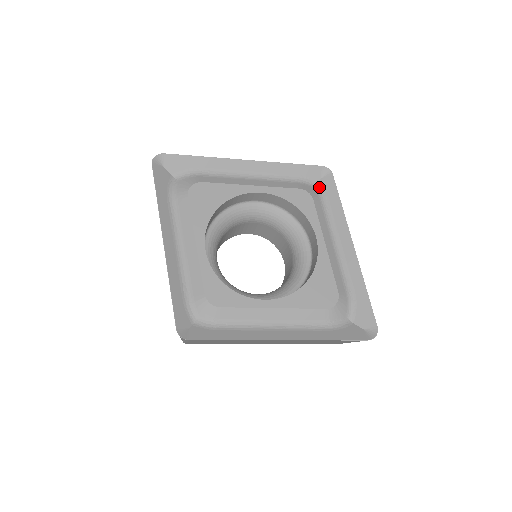
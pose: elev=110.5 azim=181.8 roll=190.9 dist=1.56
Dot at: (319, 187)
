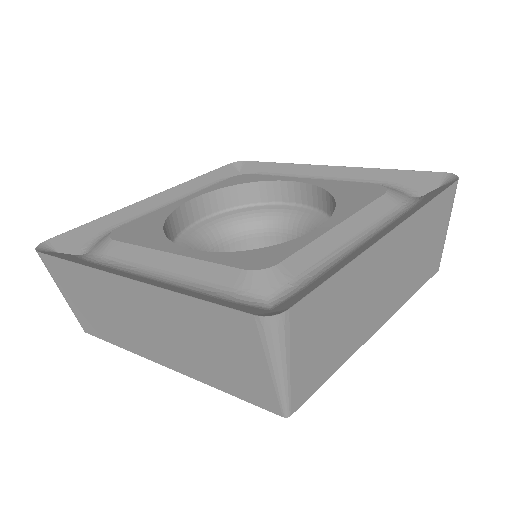
Dot at: occluded
